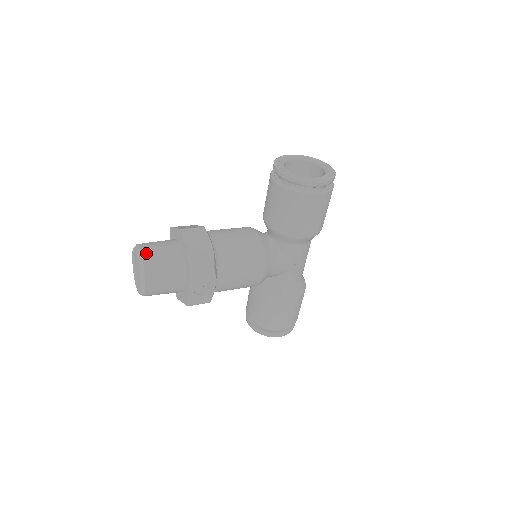
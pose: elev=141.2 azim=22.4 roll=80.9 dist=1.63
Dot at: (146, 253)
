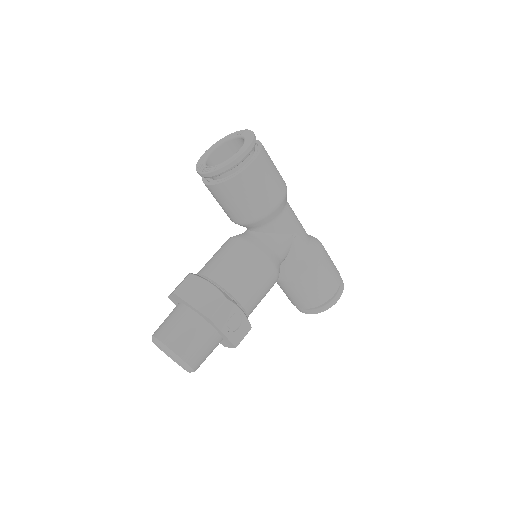
Dot at: (163, 337)
